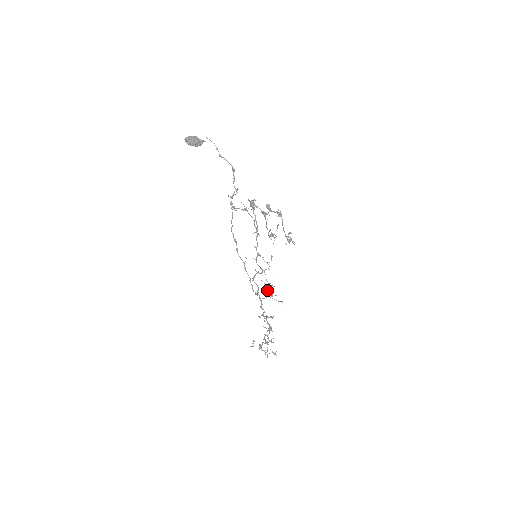
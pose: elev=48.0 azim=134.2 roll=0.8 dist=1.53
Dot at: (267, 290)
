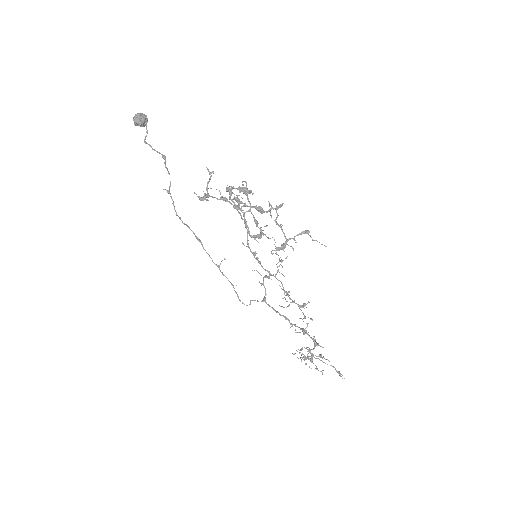
Dot at: (290, 298)
